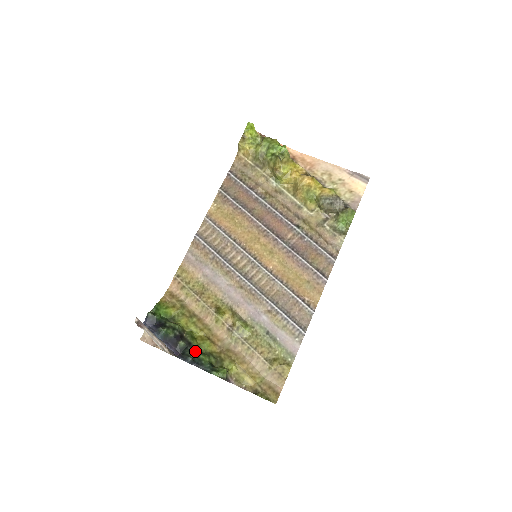
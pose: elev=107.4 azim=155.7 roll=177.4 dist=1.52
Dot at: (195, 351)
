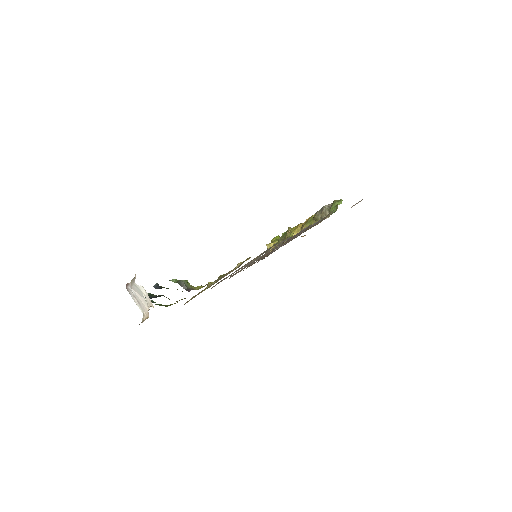
Dot at: occluded
